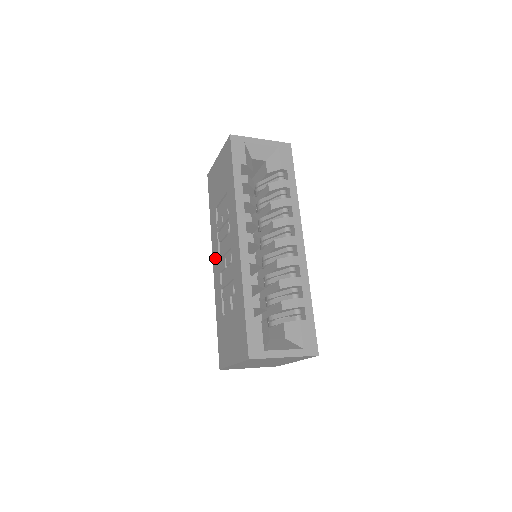
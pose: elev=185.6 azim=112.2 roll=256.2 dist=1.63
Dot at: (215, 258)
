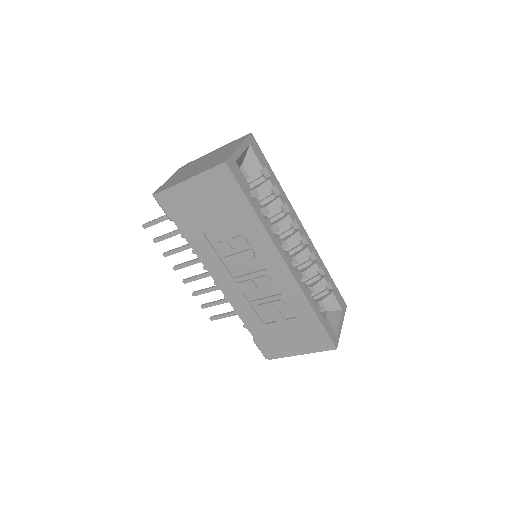
Dot at: (222, 280)
